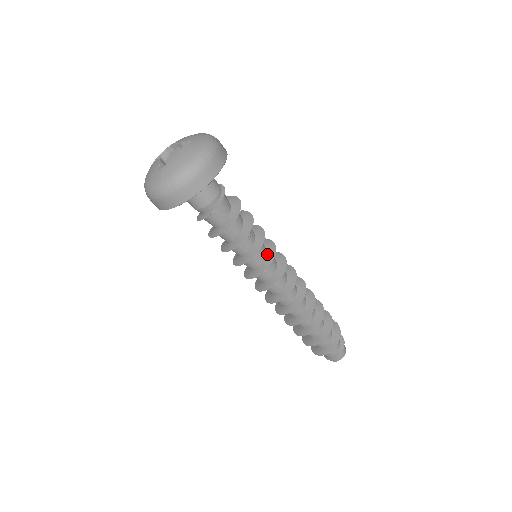
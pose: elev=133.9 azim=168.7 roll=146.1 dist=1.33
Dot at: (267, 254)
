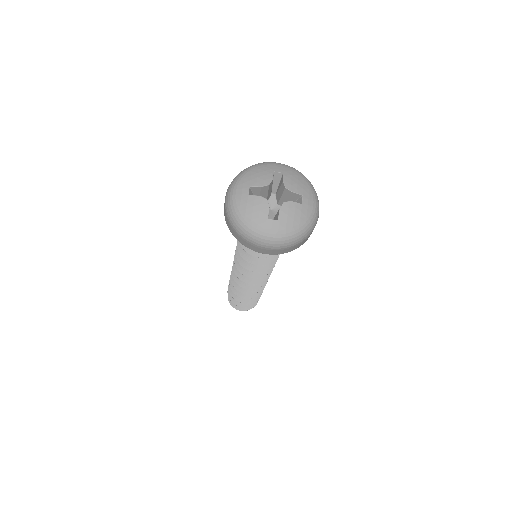
Dot at: occluded
